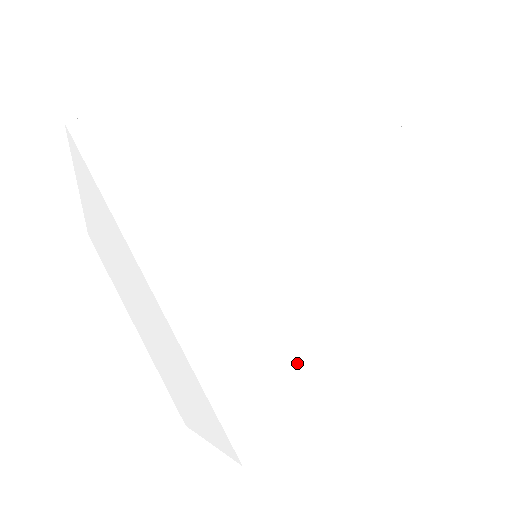
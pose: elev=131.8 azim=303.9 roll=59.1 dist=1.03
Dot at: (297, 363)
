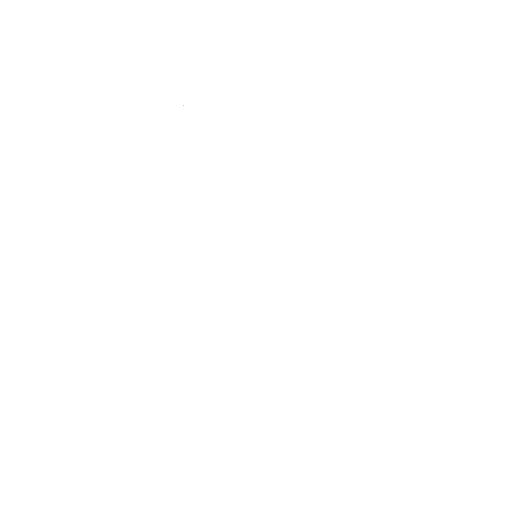
Dot at: occluded
